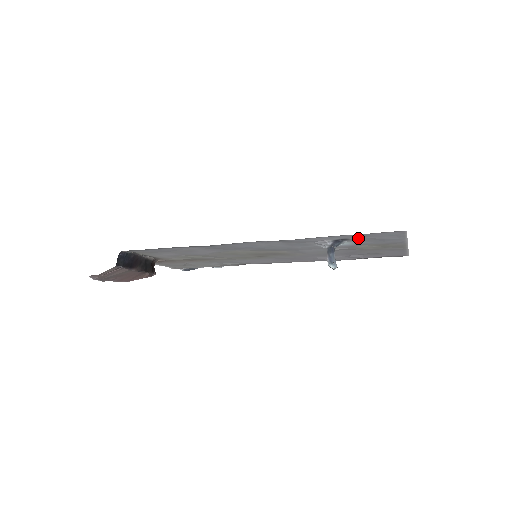
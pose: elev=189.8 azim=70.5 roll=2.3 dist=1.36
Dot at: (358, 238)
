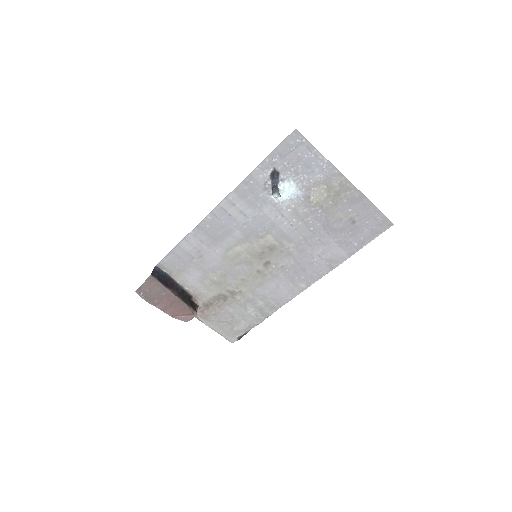
Dot at: (282, 164)
